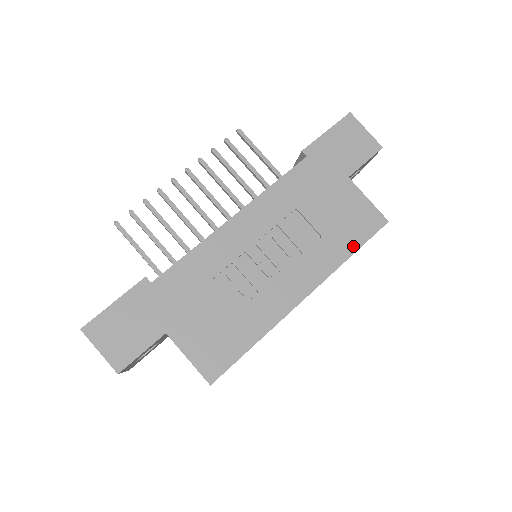
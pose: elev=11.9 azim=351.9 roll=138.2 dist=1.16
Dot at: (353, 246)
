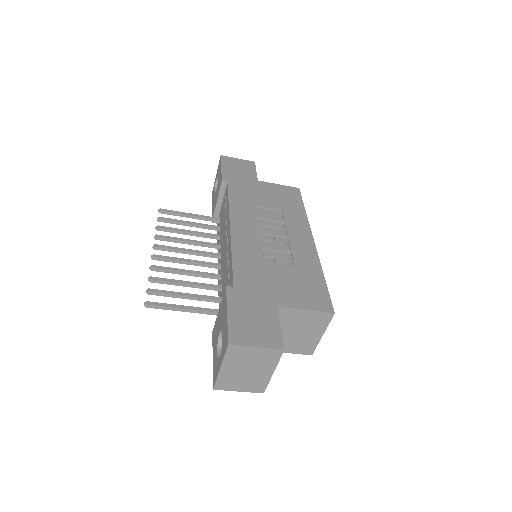
Dot at: (300, 206)
